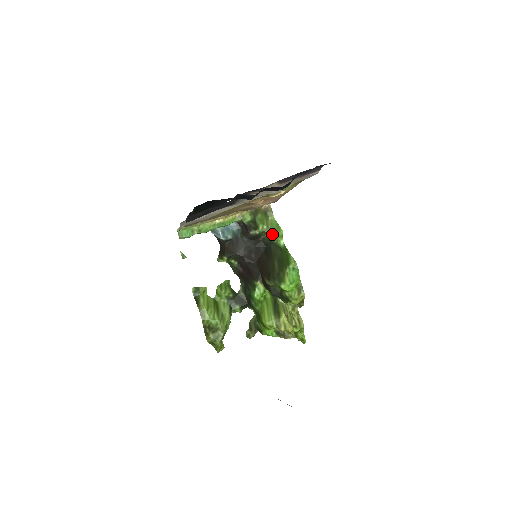
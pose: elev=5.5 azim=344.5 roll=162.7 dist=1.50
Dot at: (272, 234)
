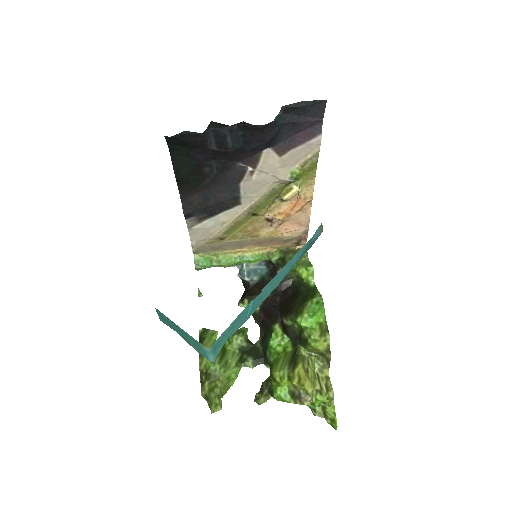
Dot at: (301, 271)
